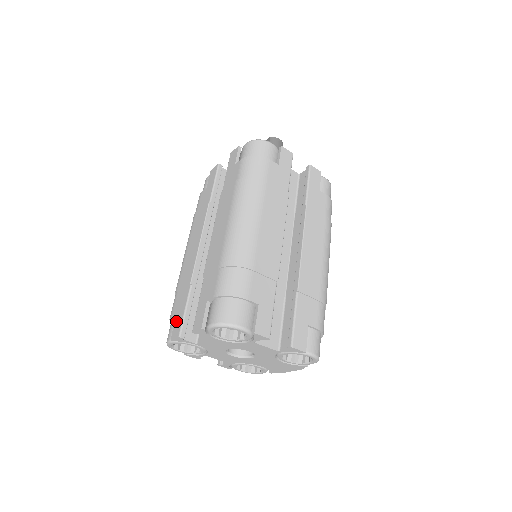
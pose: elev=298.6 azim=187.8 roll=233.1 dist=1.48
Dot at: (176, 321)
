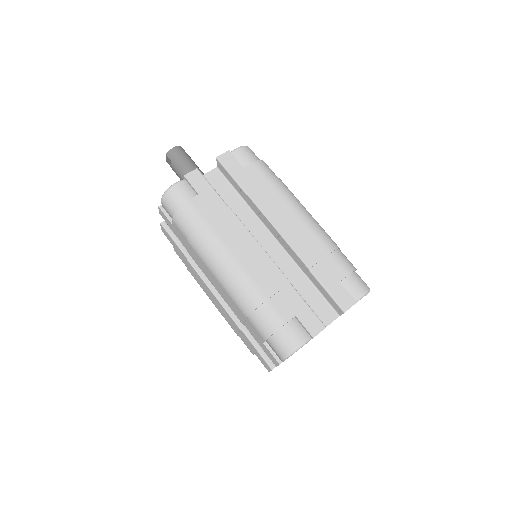
Dot at: (259, 358)
